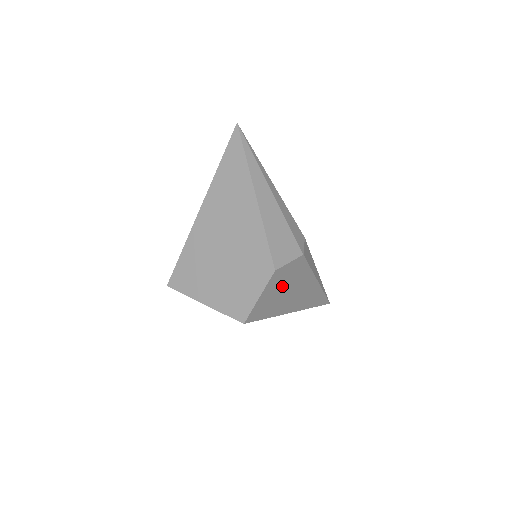
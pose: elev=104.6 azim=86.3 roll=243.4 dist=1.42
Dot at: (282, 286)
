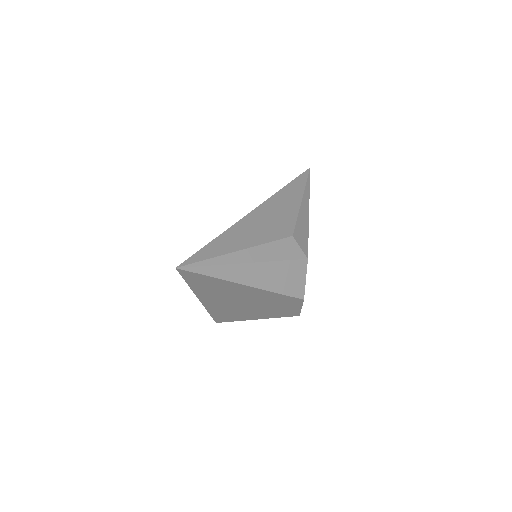
Dot at: occluded
